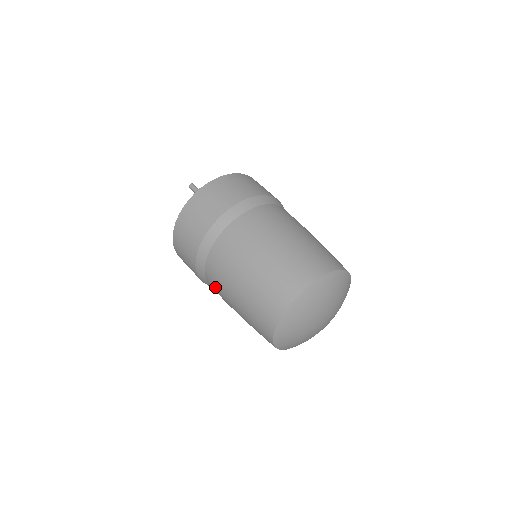
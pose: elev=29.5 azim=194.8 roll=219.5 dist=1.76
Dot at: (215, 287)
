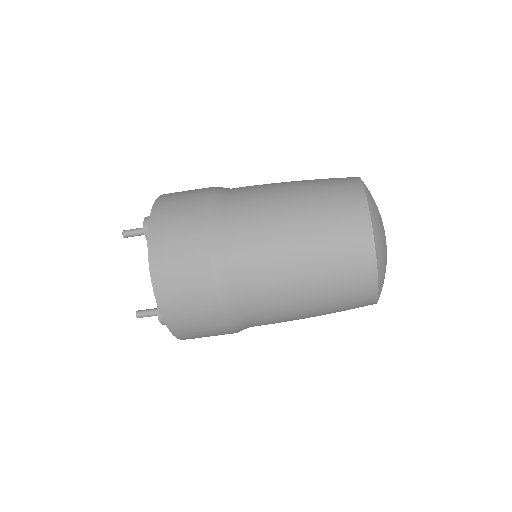
Dot at: (256, 282)
